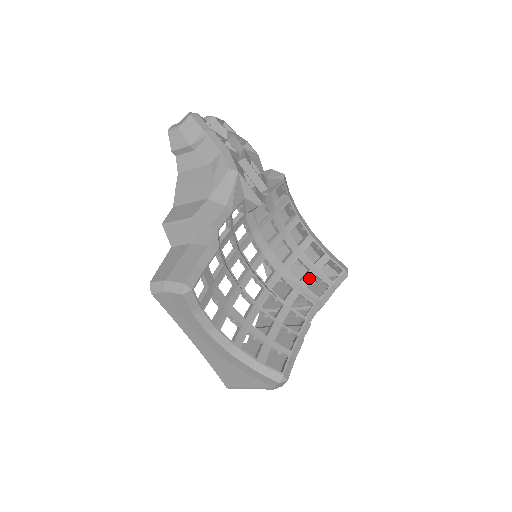
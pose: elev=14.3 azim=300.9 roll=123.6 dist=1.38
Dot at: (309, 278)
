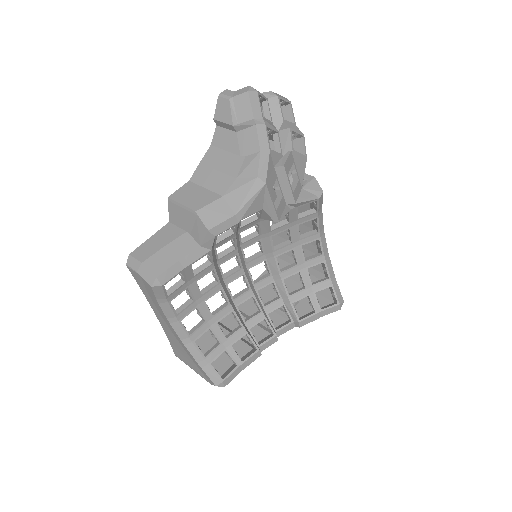
Dot at: (300, 296)
